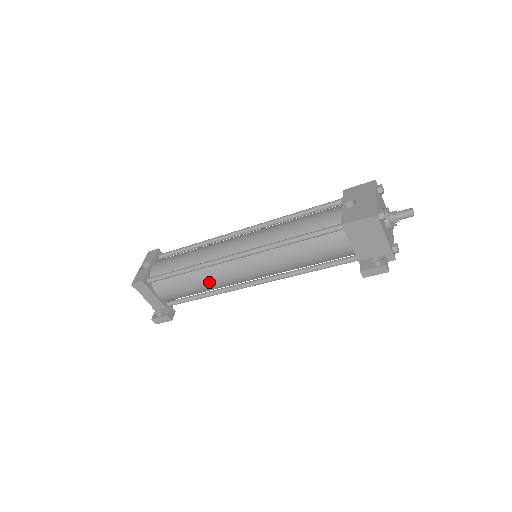
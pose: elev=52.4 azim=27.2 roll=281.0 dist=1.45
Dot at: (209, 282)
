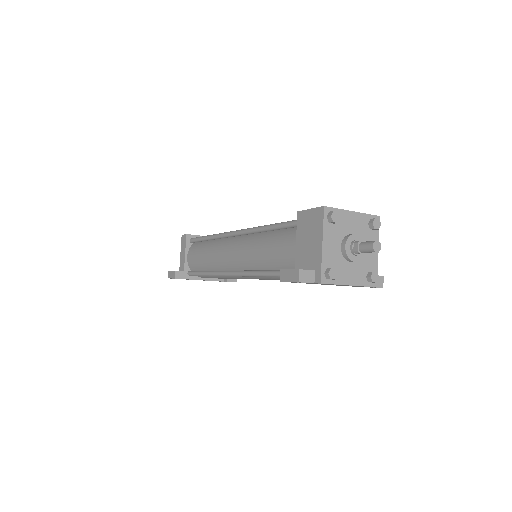
Dot at: (212, 254)
